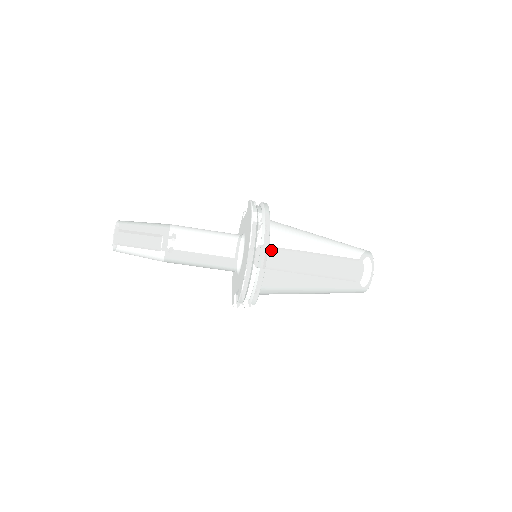
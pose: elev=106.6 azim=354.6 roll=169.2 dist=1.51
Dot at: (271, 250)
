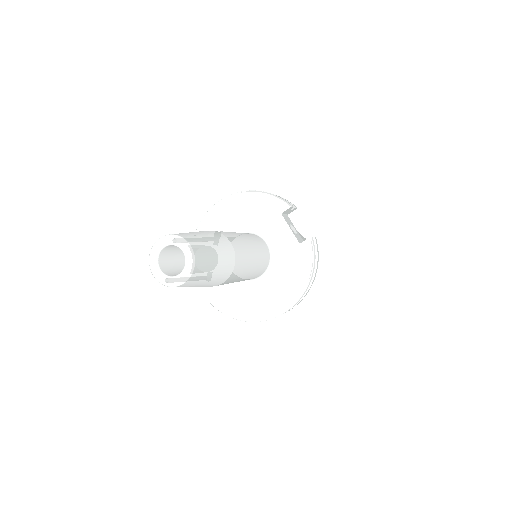
Dot at: occluded
